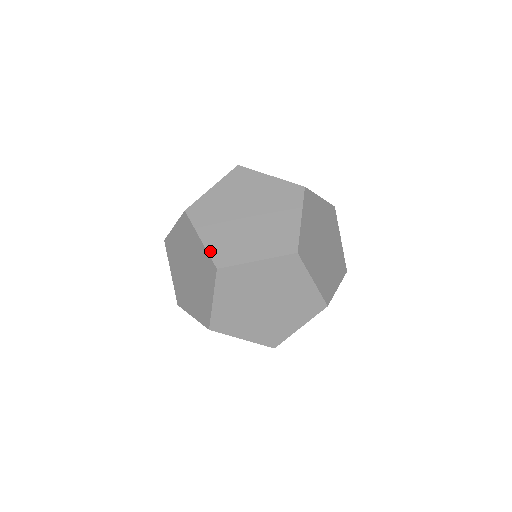
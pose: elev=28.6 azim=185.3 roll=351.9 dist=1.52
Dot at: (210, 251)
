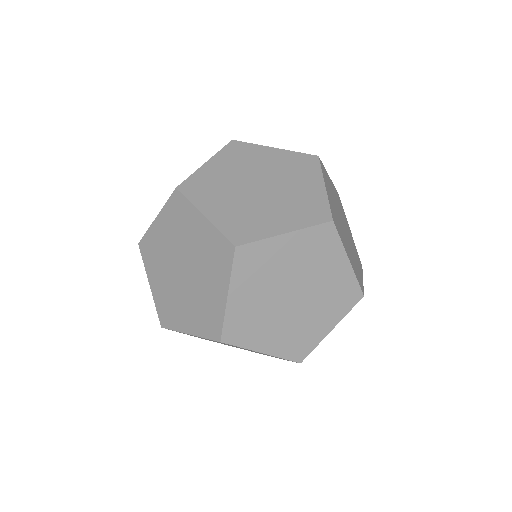
Dot at: (166, 203)
